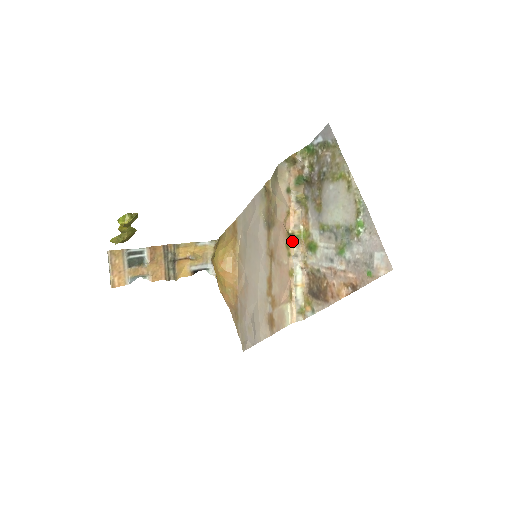
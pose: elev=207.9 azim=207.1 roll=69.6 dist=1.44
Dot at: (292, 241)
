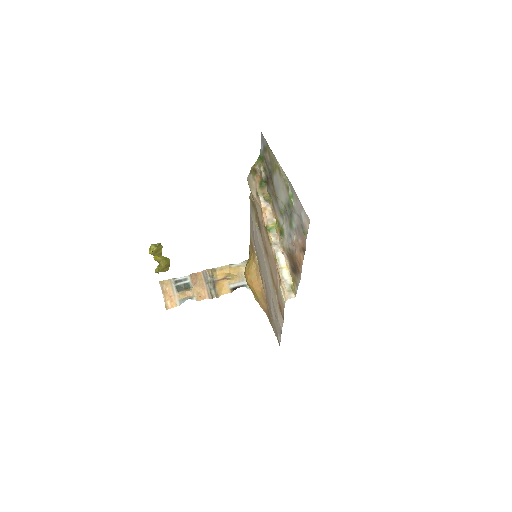
Dot at: (269, 233)
